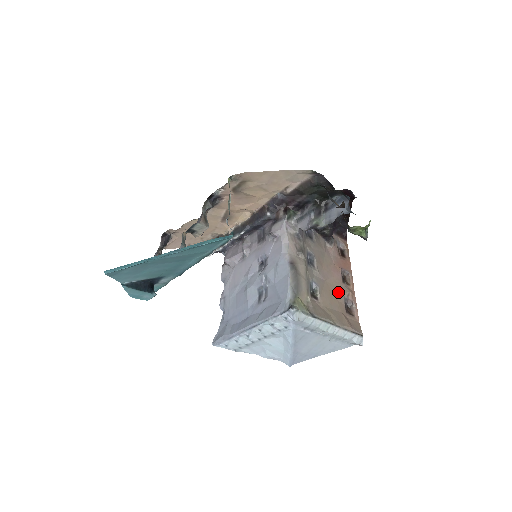
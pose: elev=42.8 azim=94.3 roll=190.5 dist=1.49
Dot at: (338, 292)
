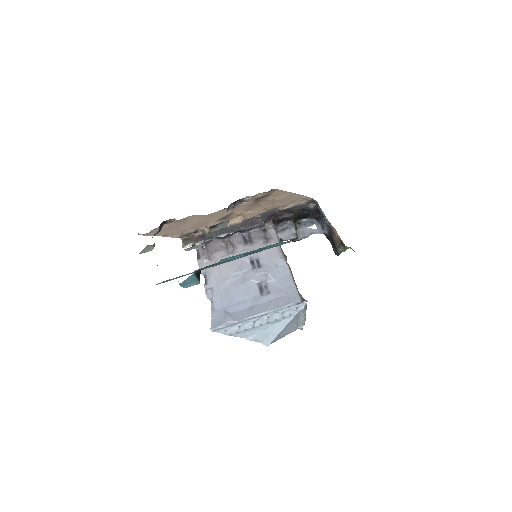
Dot at: occluded
